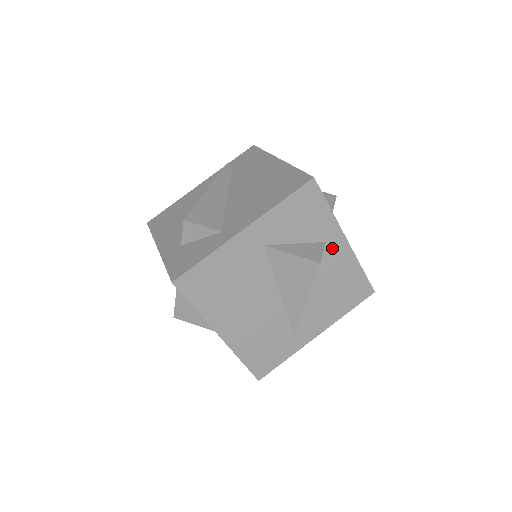
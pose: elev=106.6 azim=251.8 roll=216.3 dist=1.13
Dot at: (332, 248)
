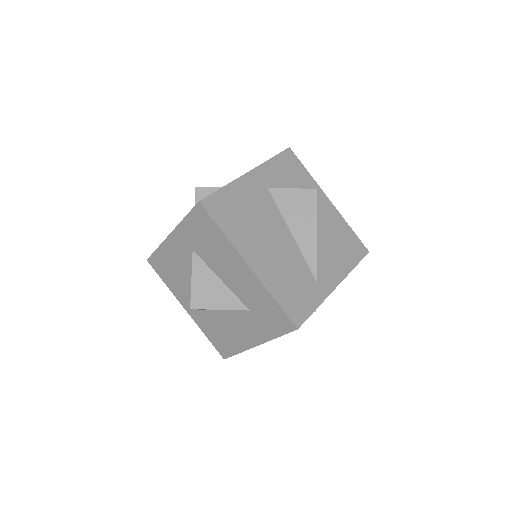
Dot at: (320, 204)
